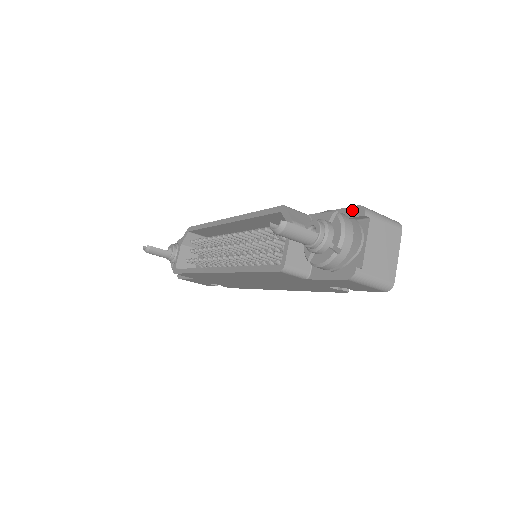
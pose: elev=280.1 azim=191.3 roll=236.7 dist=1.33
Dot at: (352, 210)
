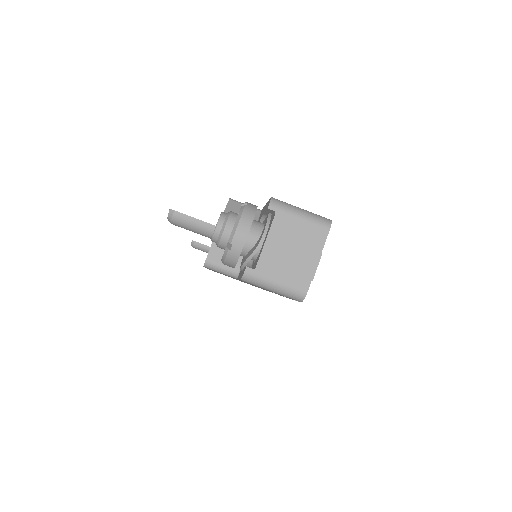
Dot at: (268, 203)
